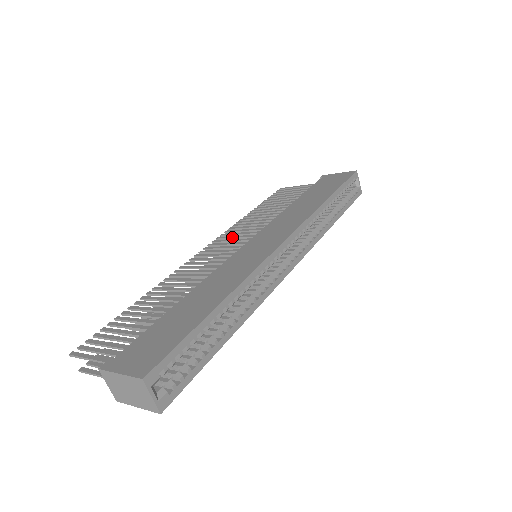
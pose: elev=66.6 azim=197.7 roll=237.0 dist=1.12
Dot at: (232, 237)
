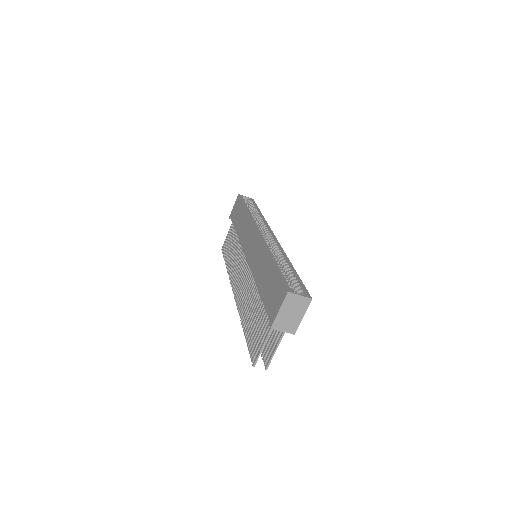
Dot at: (236, 273)
